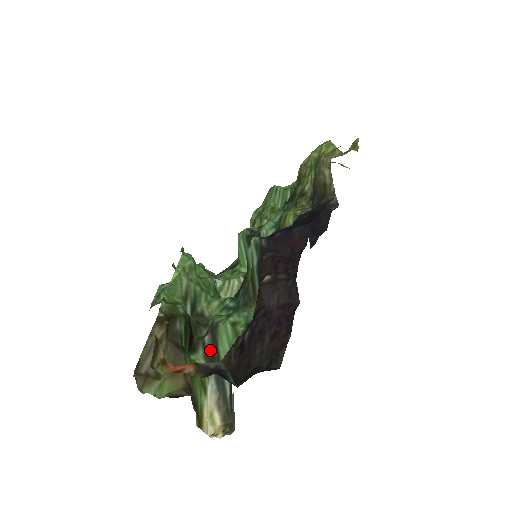
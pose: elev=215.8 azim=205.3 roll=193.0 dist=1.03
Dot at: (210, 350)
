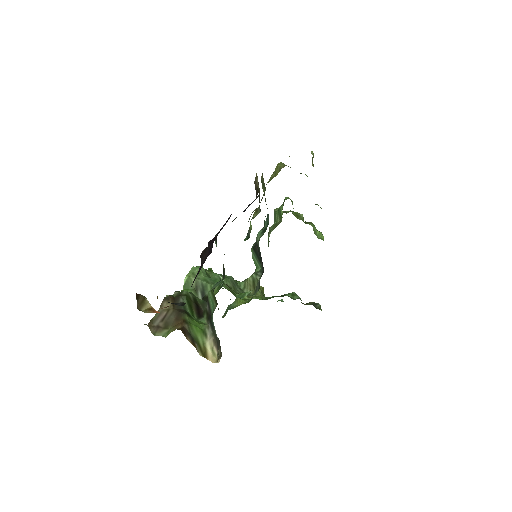
Dot at: (209, 313)
